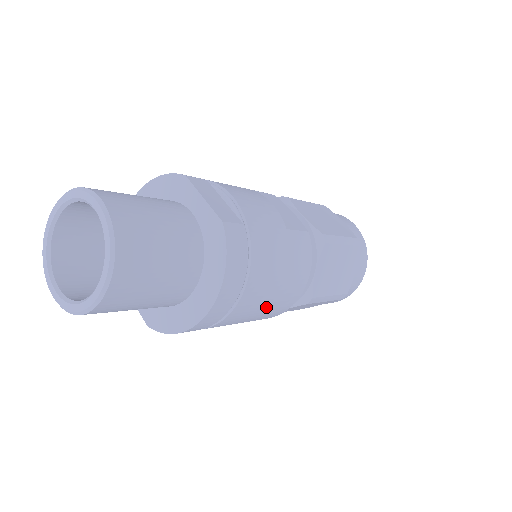
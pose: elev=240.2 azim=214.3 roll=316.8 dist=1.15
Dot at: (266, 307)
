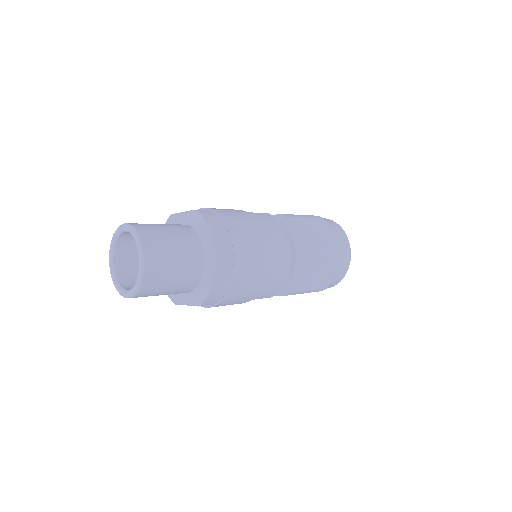
Dot at: (264, 257)
